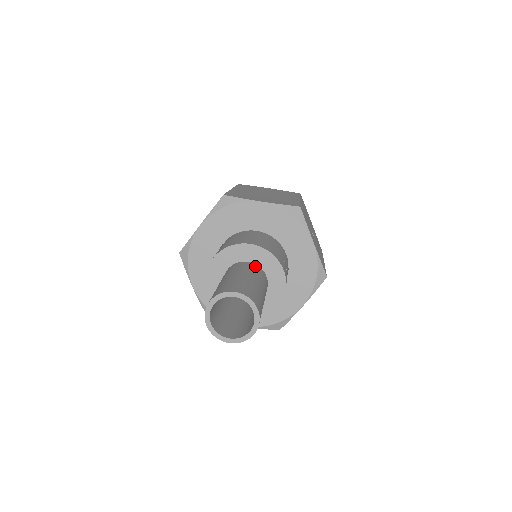
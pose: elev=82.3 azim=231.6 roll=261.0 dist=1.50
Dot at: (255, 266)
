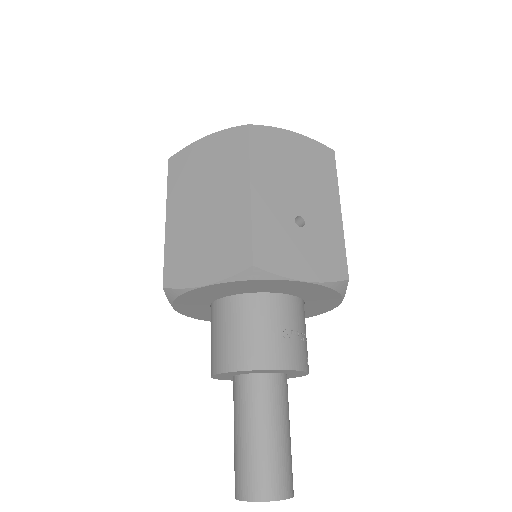
Dot at: (254, 382)
